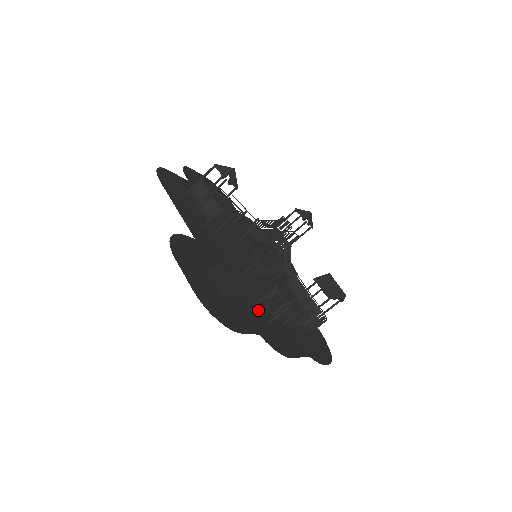
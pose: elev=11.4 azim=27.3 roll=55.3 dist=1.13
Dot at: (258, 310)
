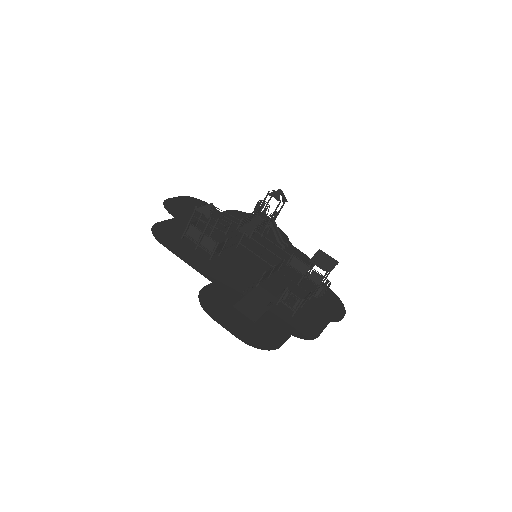
Dot at: (281, 311)
